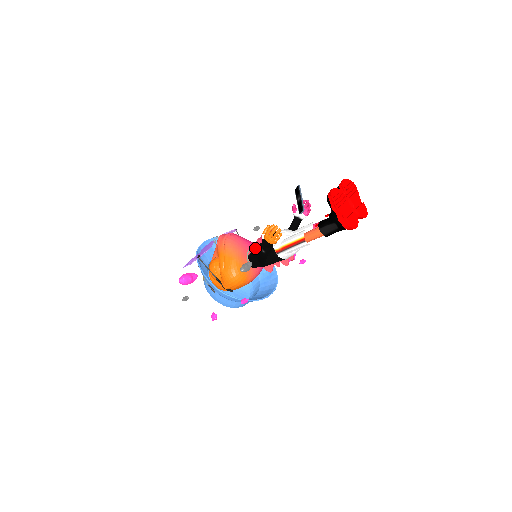
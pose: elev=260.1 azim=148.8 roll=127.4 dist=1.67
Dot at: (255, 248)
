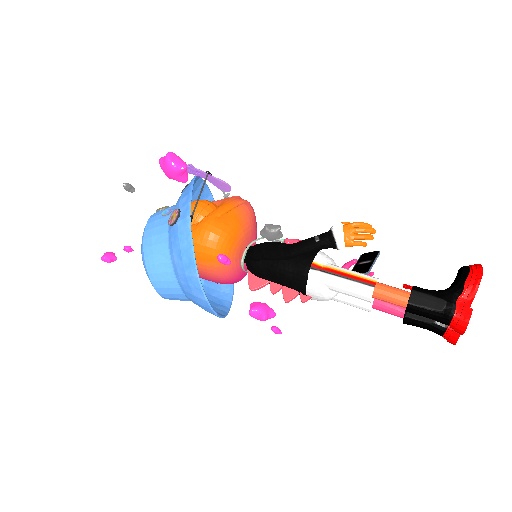
Dot at: (279, 242)
